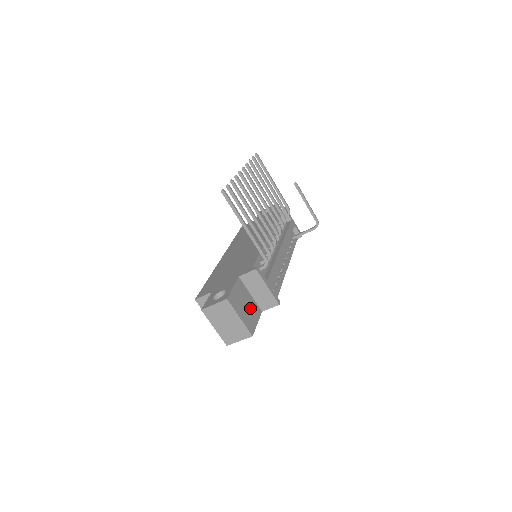
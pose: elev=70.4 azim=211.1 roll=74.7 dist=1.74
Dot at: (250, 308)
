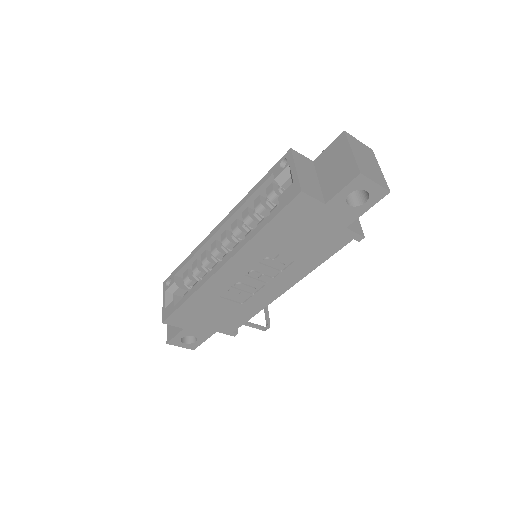
Dot at: occluded
